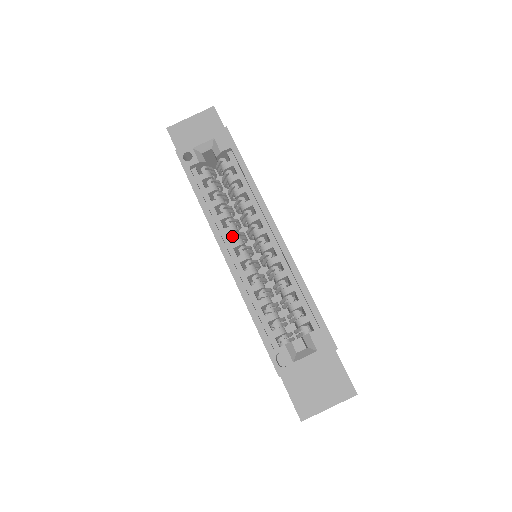
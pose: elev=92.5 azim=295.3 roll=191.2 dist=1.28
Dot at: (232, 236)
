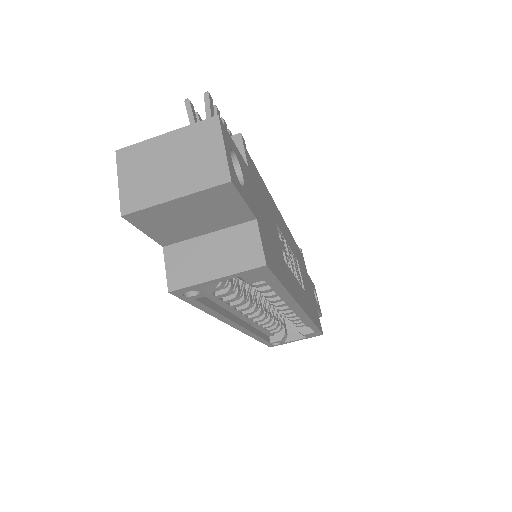
Dot at: occluded
